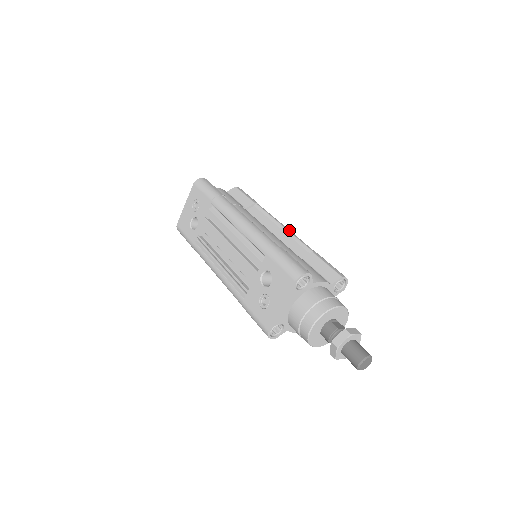
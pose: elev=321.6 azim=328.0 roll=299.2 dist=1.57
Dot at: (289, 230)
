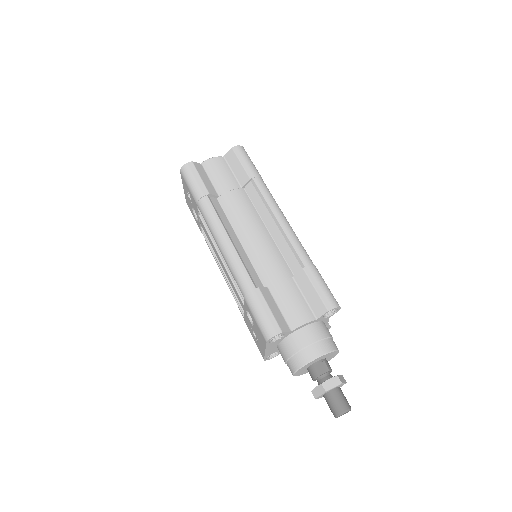
Dot at: (284, 226)
